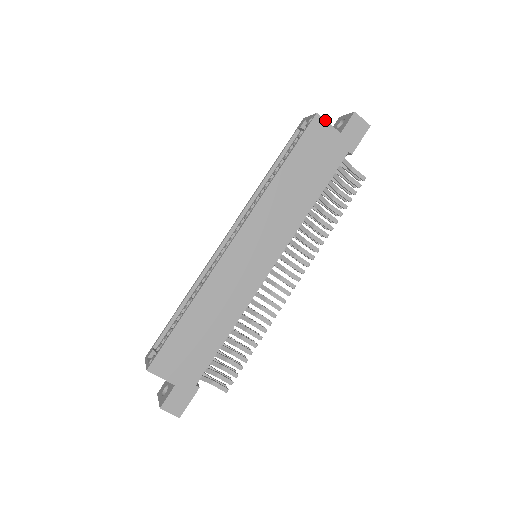
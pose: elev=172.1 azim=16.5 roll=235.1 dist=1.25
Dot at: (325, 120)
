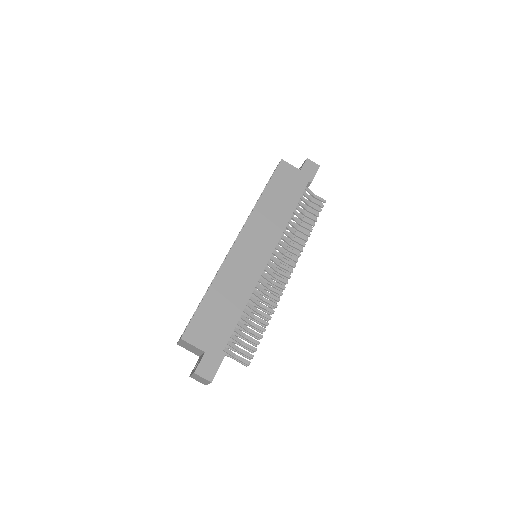
Dot at: (288, 163)
